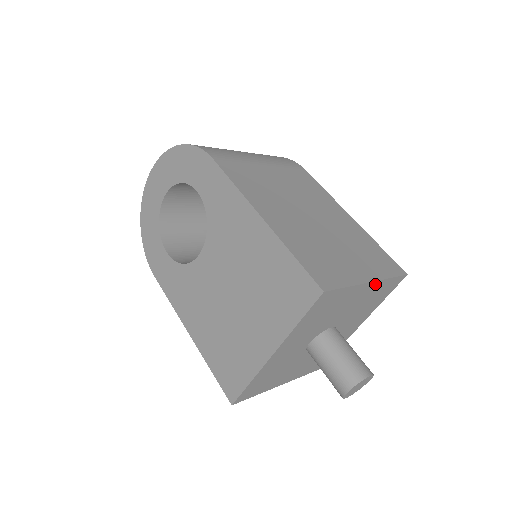
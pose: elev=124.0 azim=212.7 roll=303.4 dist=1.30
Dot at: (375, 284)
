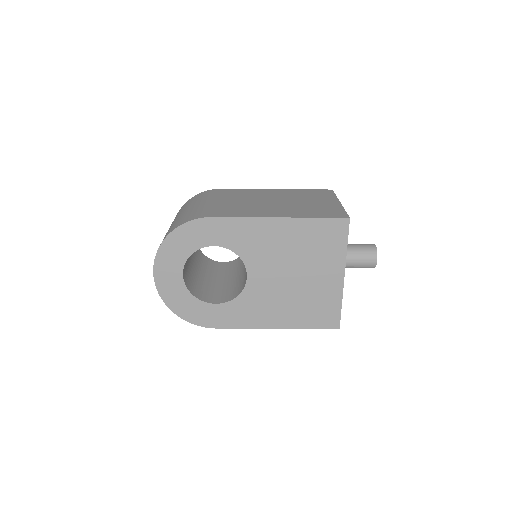
Dot at: occluded
